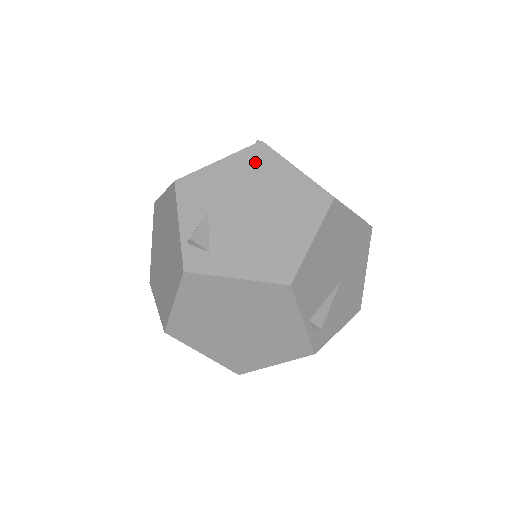
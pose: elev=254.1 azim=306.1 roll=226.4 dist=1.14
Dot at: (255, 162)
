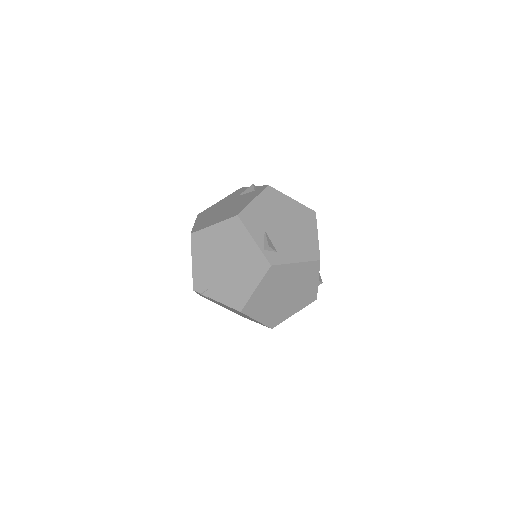
Dot at: (272, 198)
